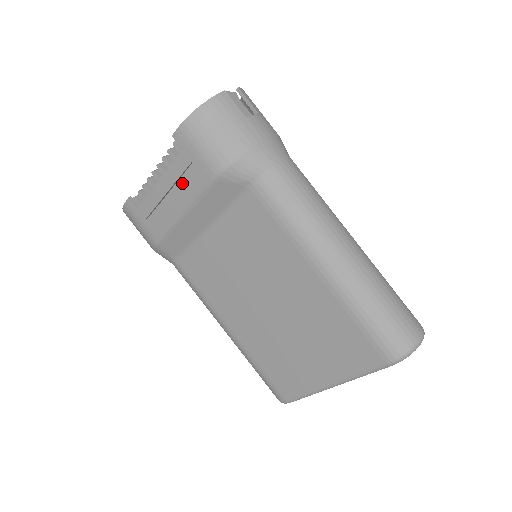
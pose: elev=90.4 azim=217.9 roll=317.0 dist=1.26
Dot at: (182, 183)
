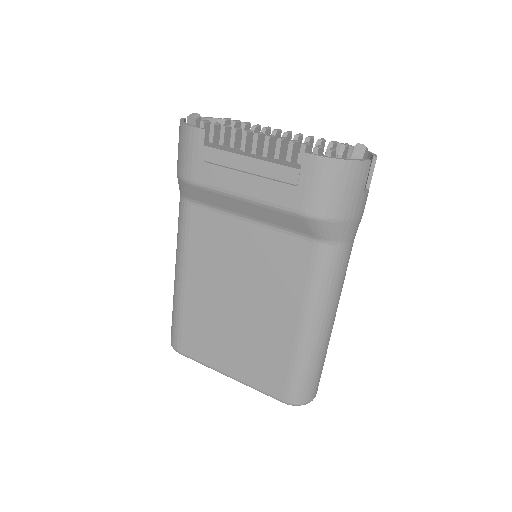
Dot at: (271, 184)
